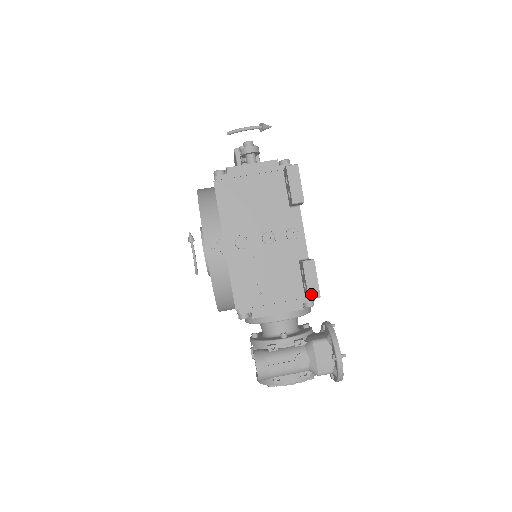
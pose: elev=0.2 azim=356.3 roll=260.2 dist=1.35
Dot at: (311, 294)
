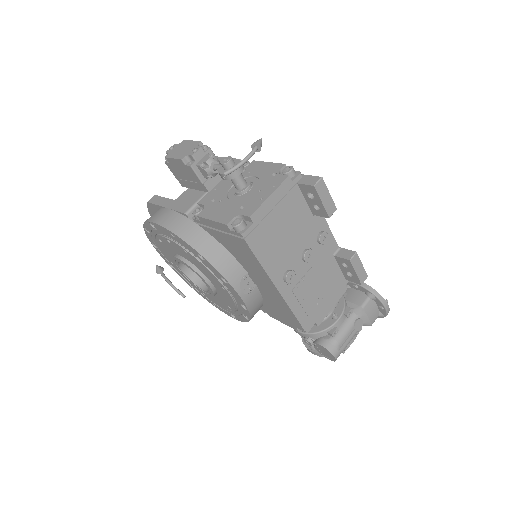
Dot at: (362, 280)
